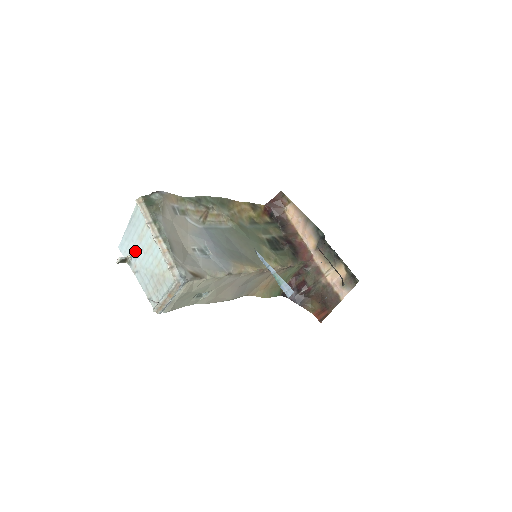
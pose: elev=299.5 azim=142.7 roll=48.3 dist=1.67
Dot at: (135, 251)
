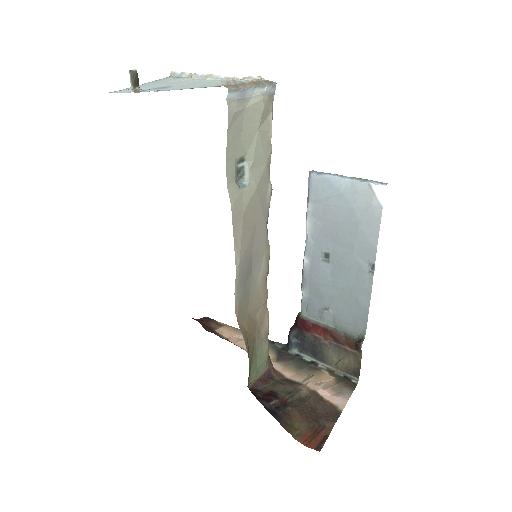
Dot at: (157, 87)
